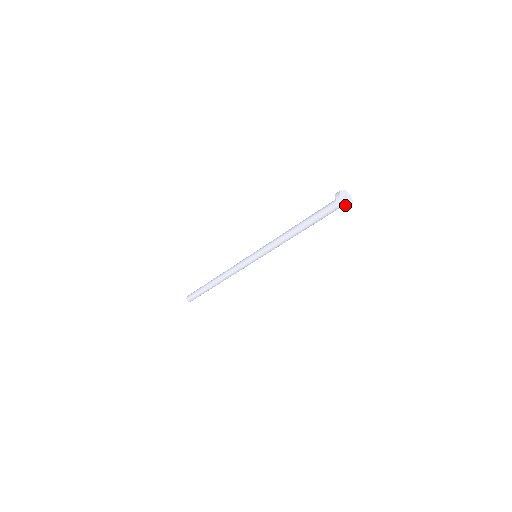
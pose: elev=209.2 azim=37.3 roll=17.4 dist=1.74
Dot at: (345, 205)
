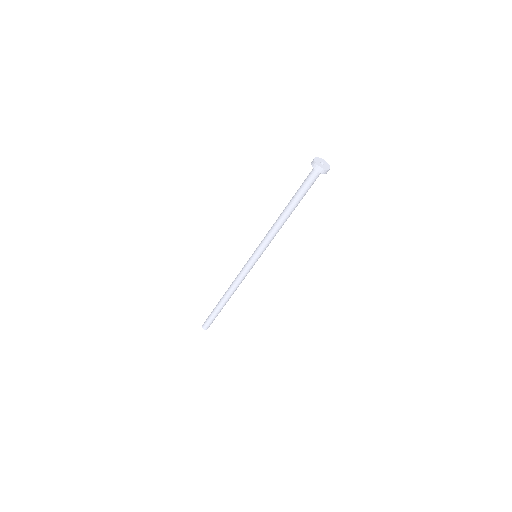
Dot at: (320, 168)
